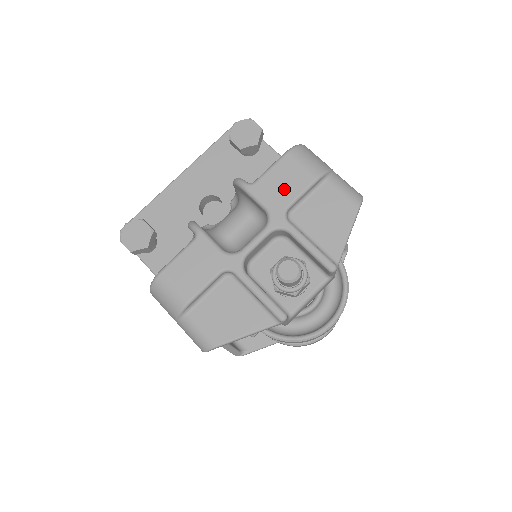
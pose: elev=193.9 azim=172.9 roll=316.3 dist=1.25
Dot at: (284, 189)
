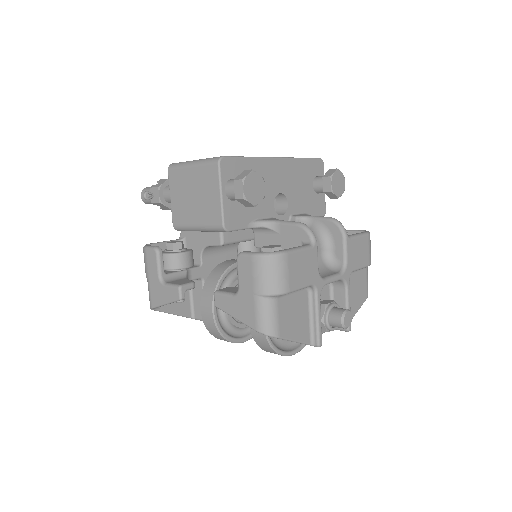
Dot at: (358, 257)
